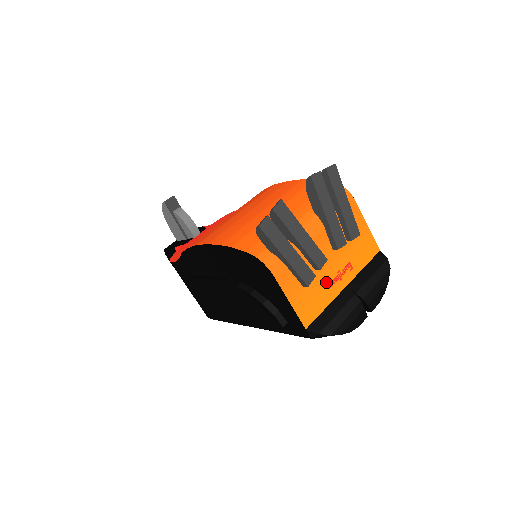
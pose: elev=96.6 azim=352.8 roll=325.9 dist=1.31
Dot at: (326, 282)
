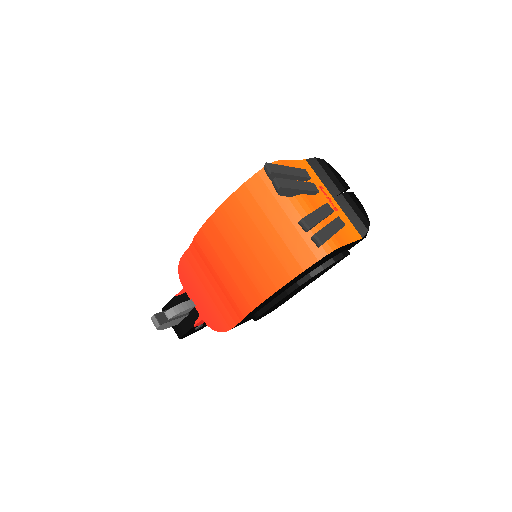
Dot at: (335, 211)
